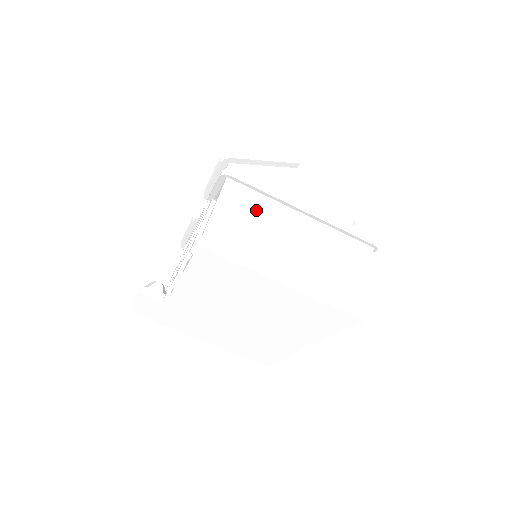
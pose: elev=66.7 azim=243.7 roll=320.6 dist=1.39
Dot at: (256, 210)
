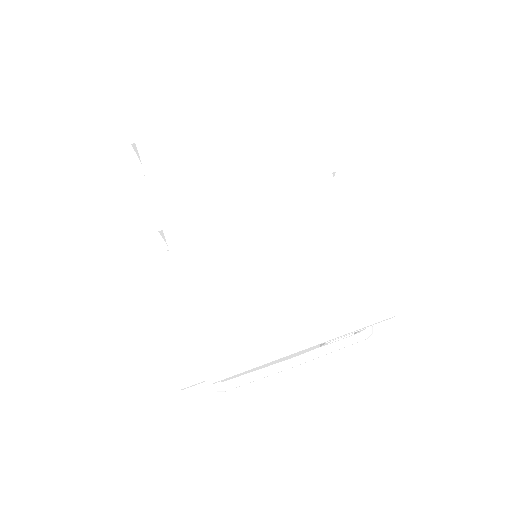
Dot at: occluded
